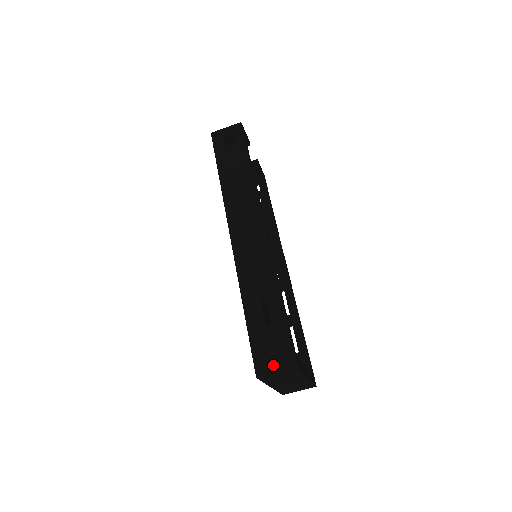
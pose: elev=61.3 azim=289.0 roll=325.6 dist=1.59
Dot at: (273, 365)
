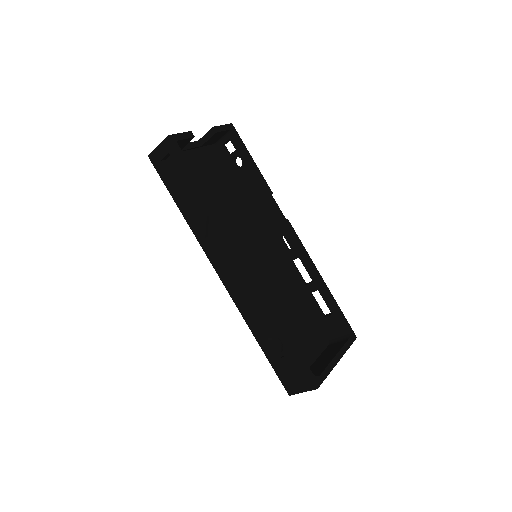
Dot at: (298, 388)
